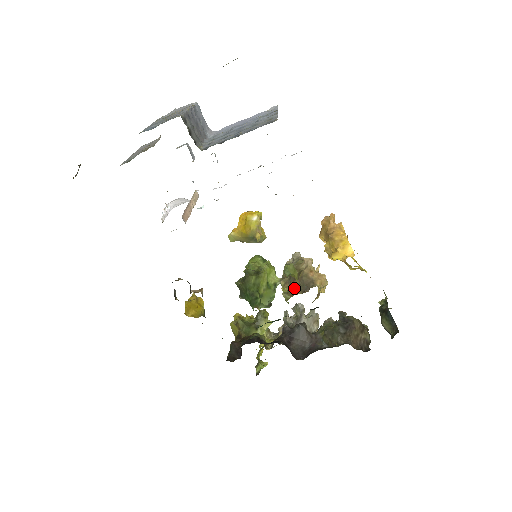
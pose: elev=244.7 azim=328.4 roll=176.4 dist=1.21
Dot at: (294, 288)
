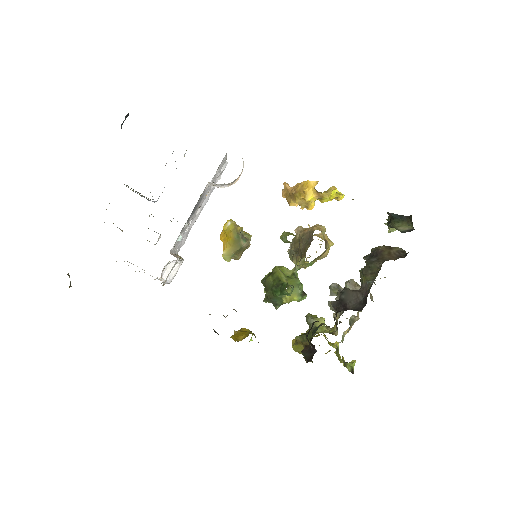
Dot at: (303, 250)
